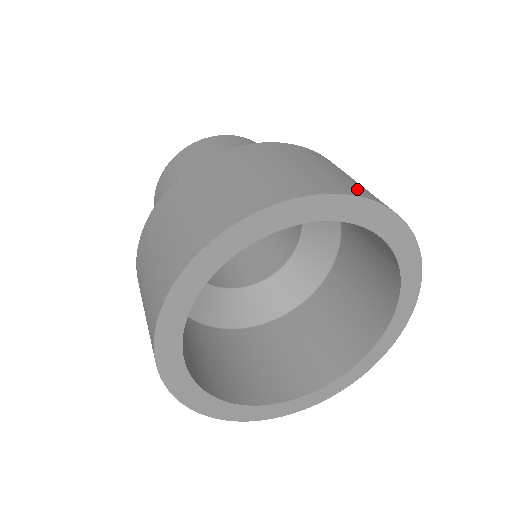
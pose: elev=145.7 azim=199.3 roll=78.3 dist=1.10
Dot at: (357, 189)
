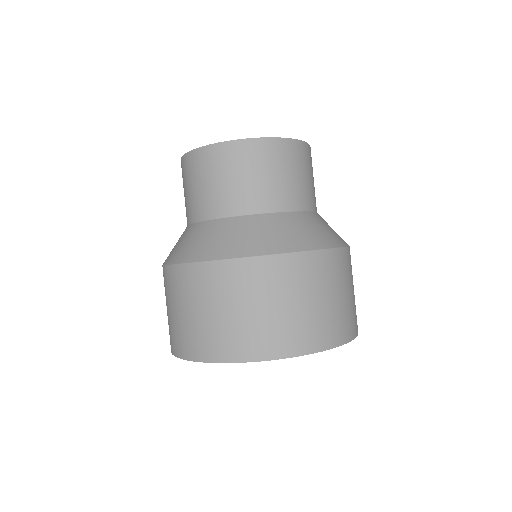
Dot at: (356, 323)
